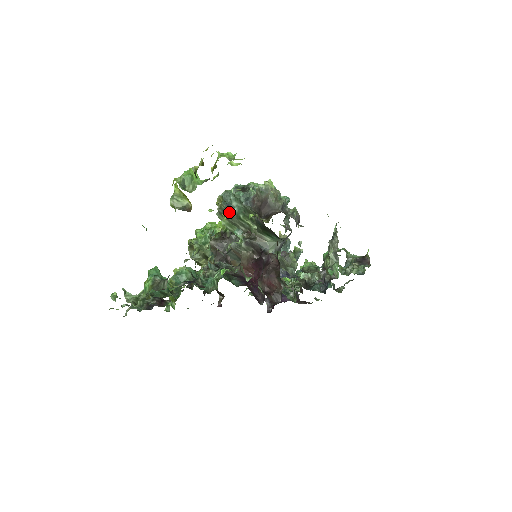
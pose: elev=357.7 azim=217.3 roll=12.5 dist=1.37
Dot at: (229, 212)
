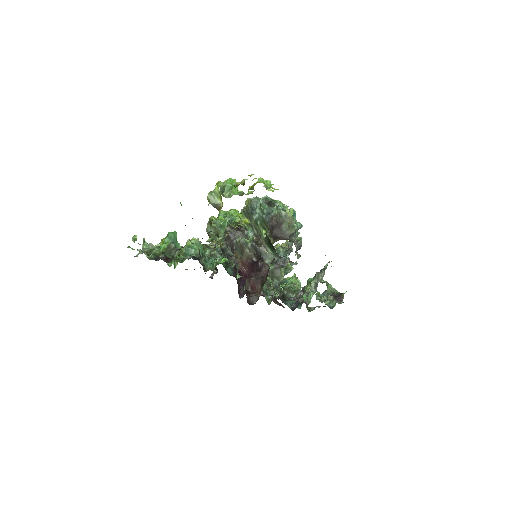
Dot at: (248, 221)
